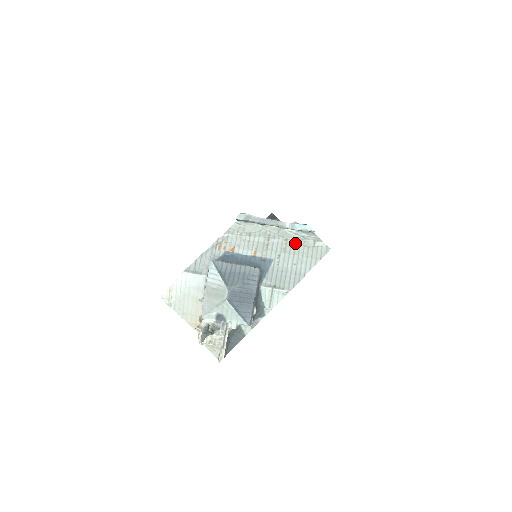
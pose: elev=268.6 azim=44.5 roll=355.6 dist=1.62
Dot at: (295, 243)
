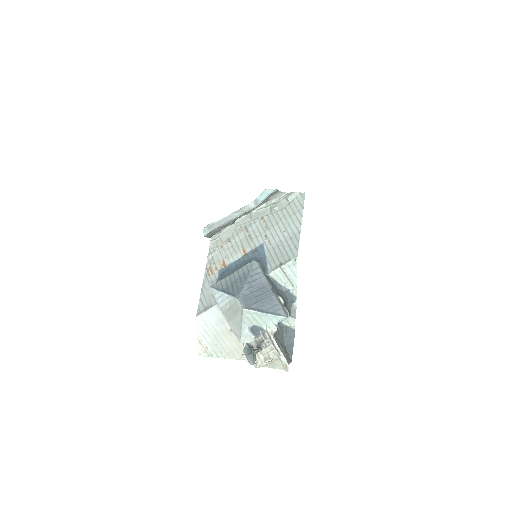
Dot at: (271, 214)
